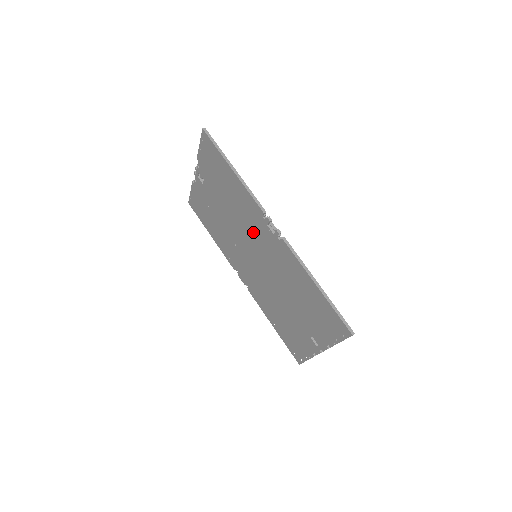
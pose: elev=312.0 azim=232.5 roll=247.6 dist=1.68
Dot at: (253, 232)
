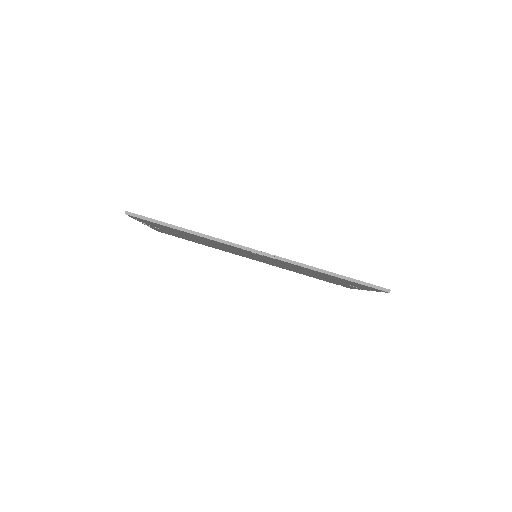
Dot at: (241, 251)
